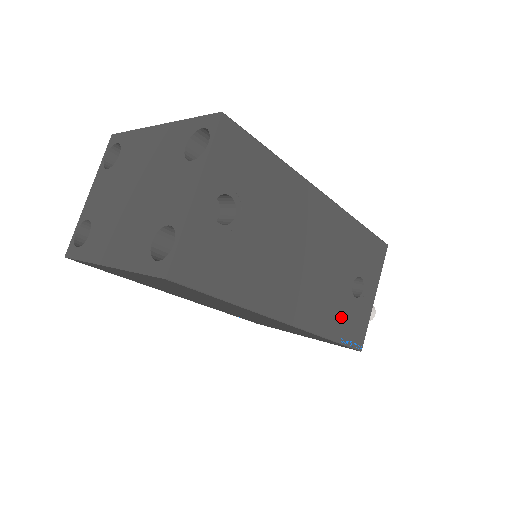
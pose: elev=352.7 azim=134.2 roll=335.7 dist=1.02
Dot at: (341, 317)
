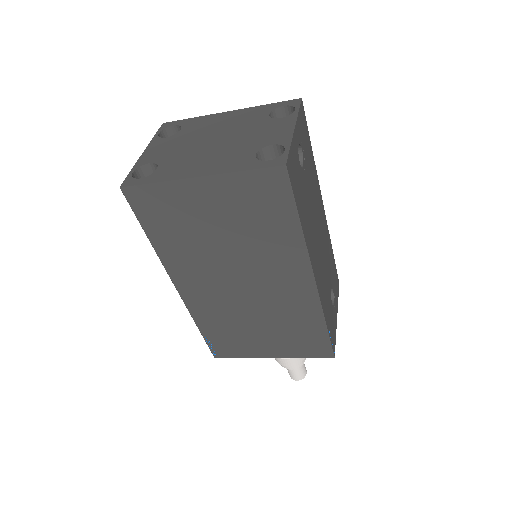
Dot at: (328, 311)
